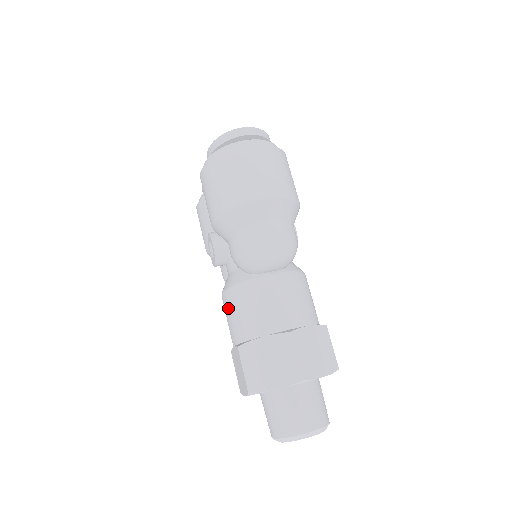
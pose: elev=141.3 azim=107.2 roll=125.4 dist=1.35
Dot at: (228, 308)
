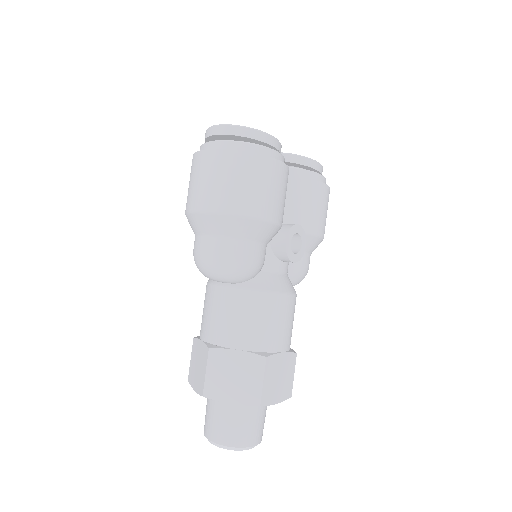
Dot at: occluded
